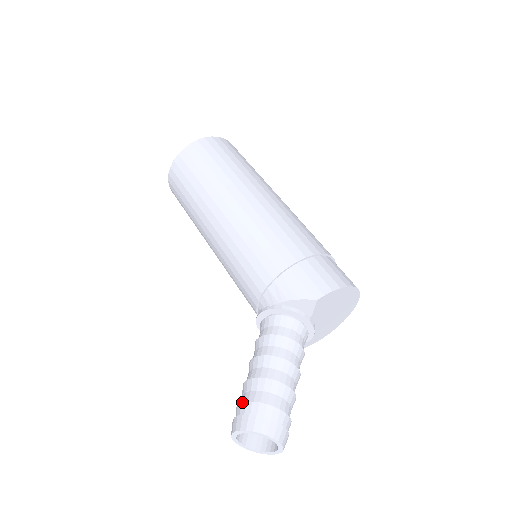
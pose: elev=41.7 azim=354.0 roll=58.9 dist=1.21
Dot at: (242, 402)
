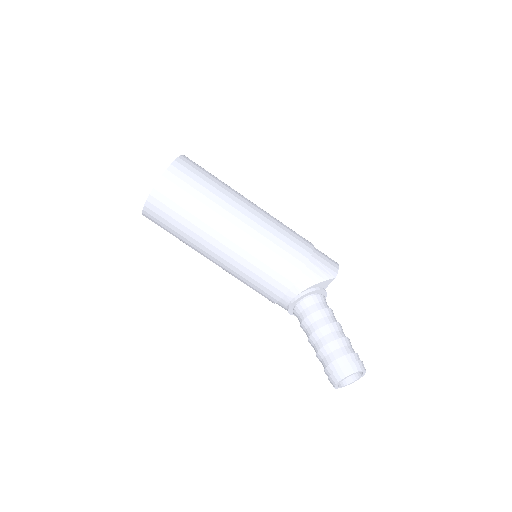
Dot at: (333, 359)
